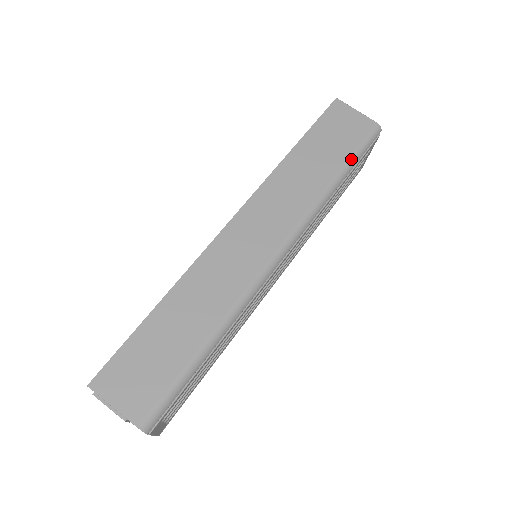
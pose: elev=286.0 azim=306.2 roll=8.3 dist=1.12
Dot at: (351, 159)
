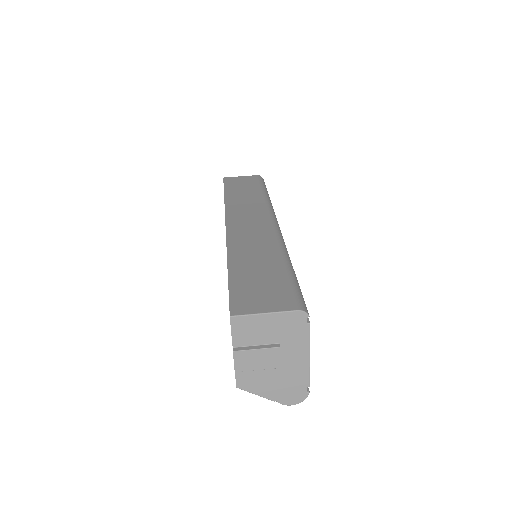
Dot at: (262, 187)
